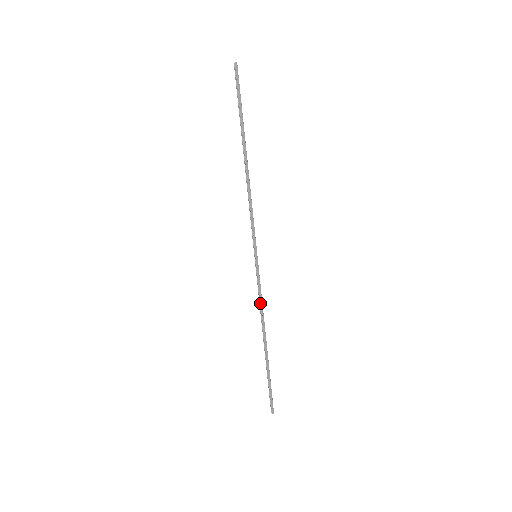
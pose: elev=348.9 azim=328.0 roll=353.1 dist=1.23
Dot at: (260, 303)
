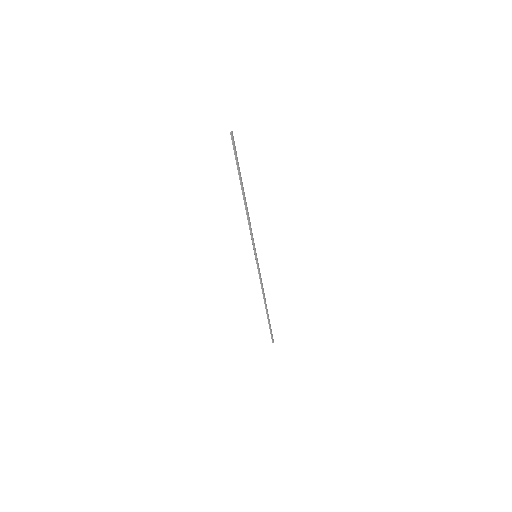
Dot at: (261, 283)
